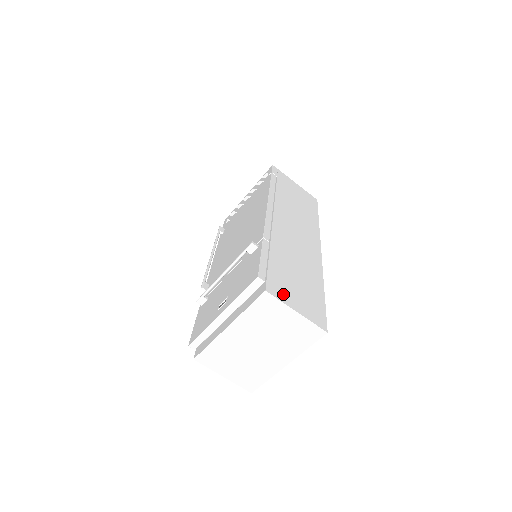
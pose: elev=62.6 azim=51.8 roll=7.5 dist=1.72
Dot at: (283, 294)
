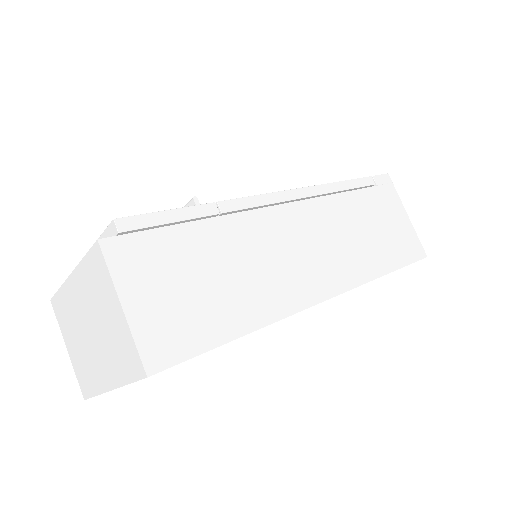
Dot at: (132, 269)
